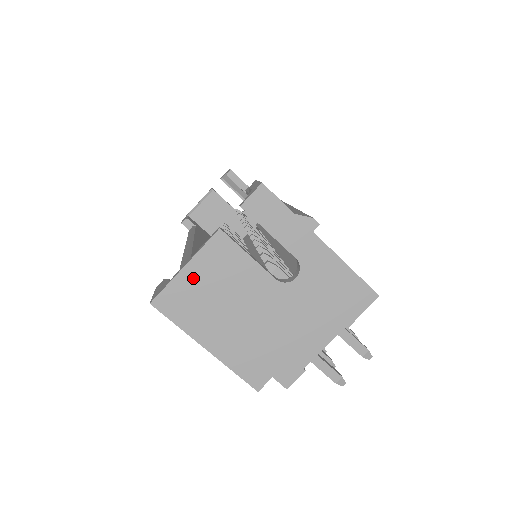
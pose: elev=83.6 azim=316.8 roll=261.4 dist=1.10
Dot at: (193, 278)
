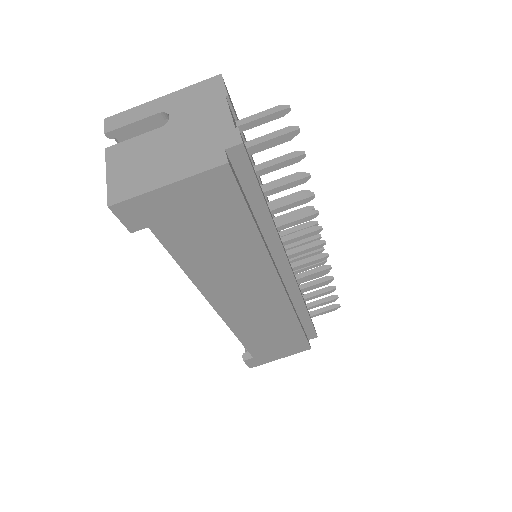
Dot at: (117, 174)
